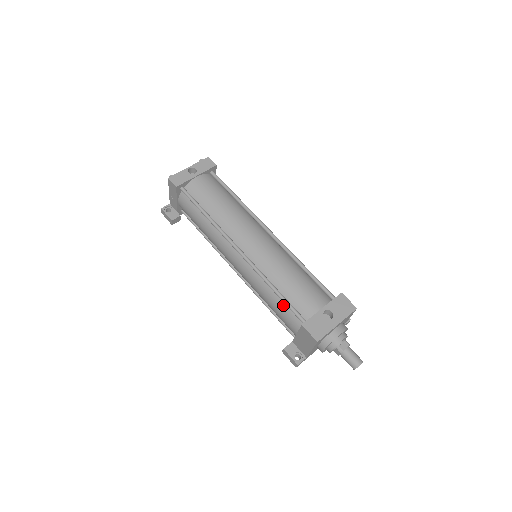
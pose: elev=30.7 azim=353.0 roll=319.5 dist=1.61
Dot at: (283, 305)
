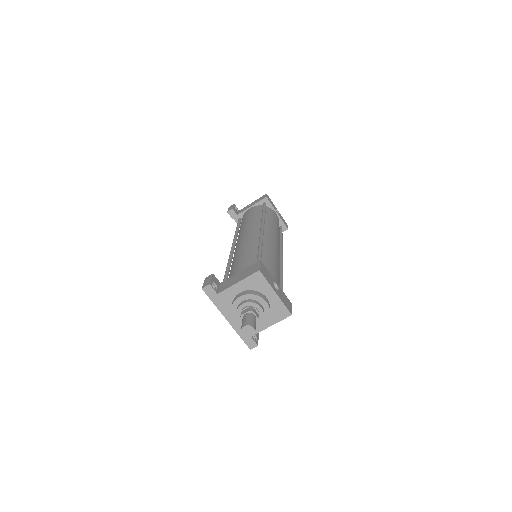
Dot at: (253, 258)
